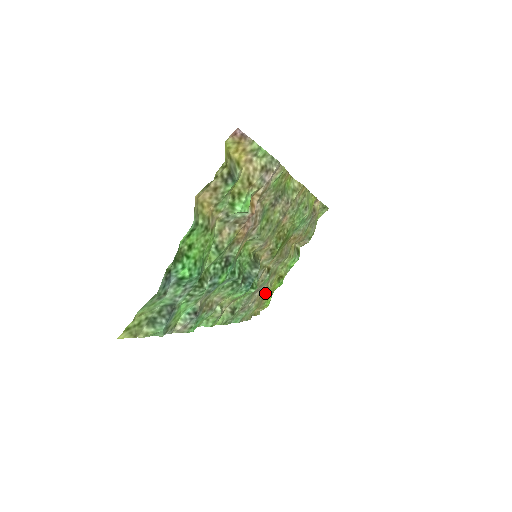
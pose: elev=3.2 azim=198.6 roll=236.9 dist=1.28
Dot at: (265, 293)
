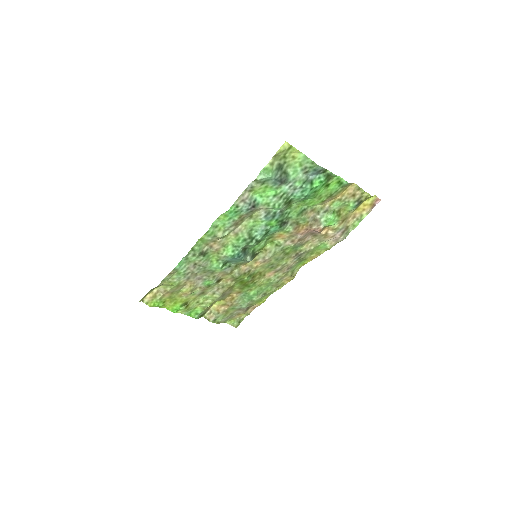
Dot at: (184, 291)
